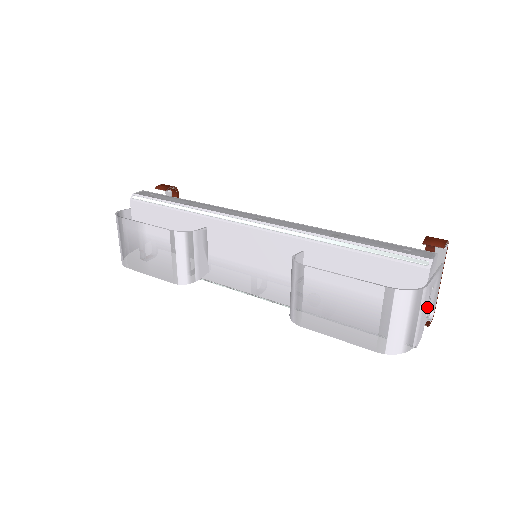
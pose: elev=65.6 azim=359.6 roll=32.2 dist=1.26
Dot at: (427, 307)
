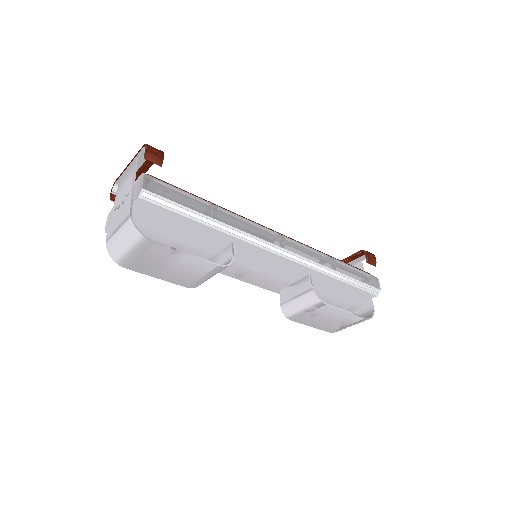
Dot at: occluded
